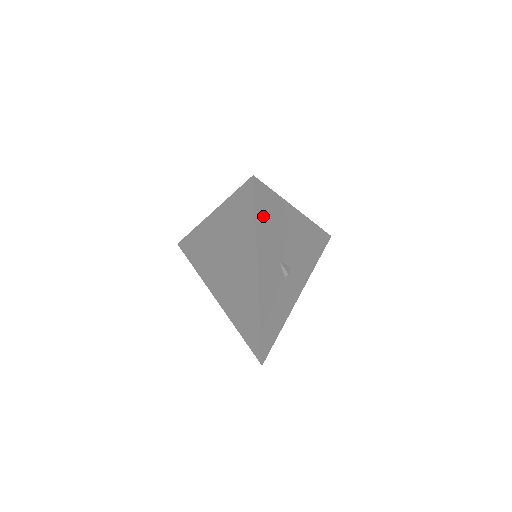
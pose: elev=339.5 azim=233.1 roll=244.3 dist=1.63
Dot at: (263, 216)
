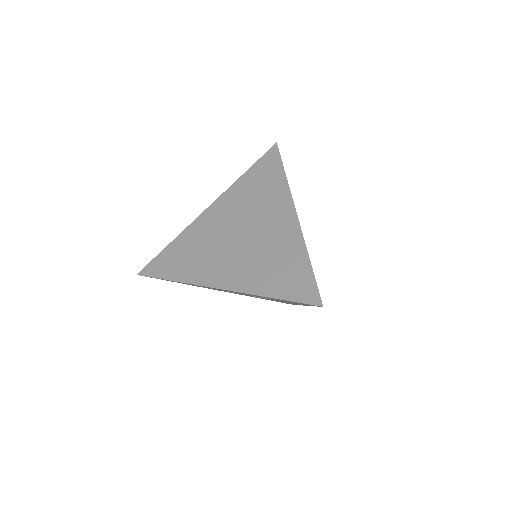
Dot at: occluded
